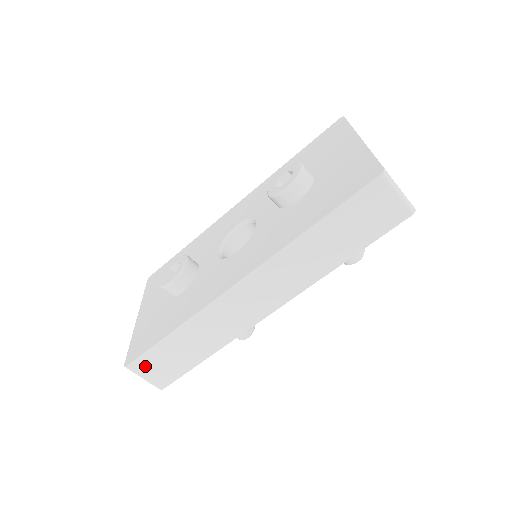
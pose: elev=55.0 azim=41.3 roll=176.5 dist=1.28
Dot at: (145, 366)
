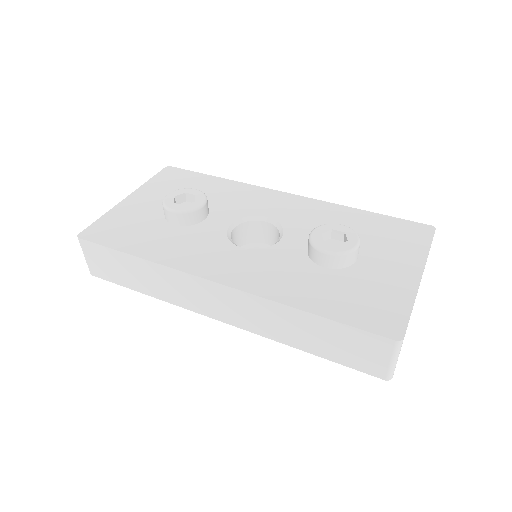
Dot at: (93, 252)
